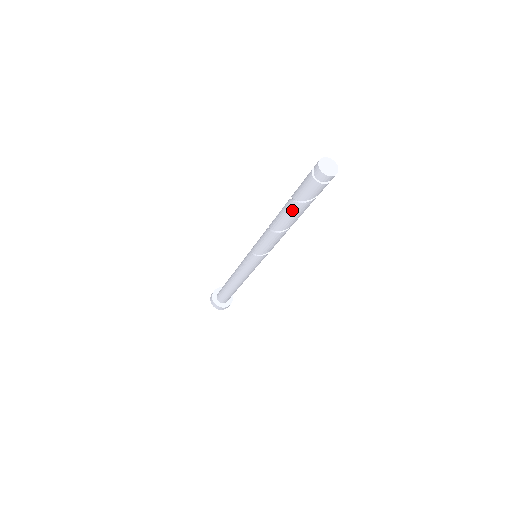
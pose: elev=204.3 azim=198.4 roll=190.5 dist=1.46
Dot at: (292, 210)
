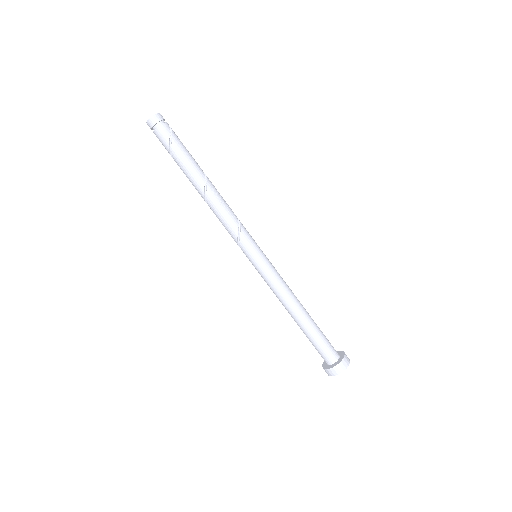
Dot at: (183, 172)
